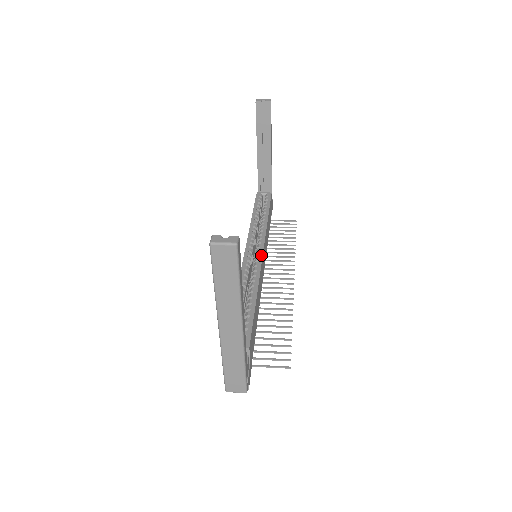
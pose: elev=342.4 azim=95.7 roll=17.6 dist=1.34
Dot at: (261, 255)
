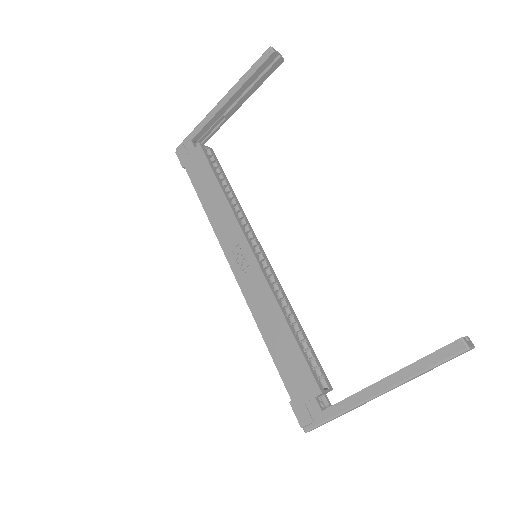
Dot at: (267, 259)
